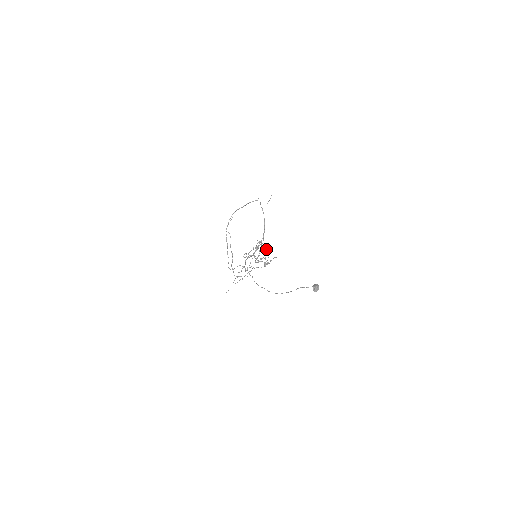
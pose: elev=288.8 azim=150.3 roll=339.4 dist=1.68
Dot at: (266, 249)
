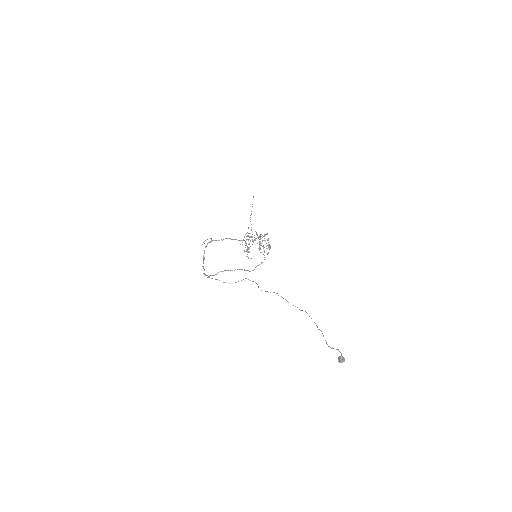
Dot at: occluded
